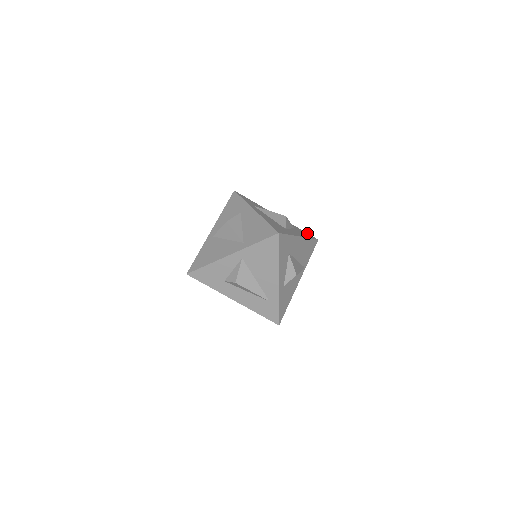
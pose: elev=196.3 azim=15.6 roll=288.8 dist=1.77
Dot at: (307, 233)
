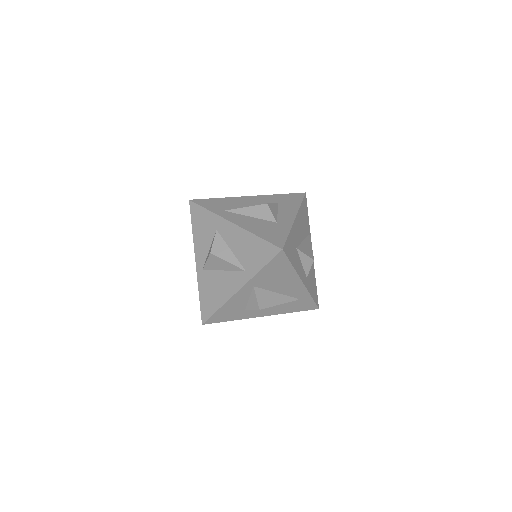
Dot at: (291, 194)
